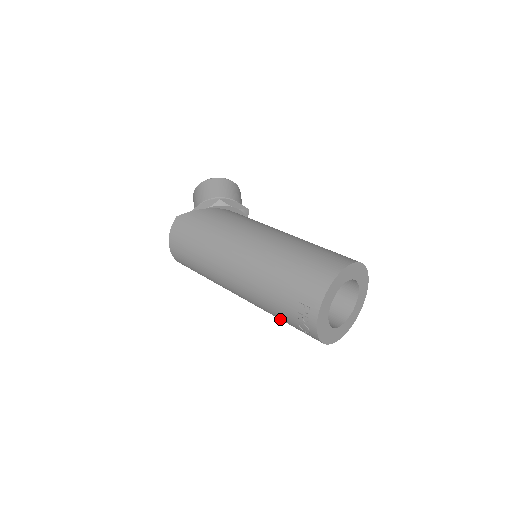
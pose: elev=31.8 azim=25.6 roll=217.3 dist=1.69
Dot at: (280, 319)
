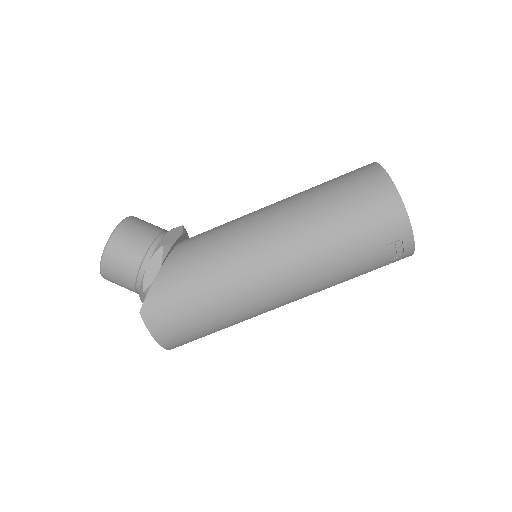
Dot at: occluded
